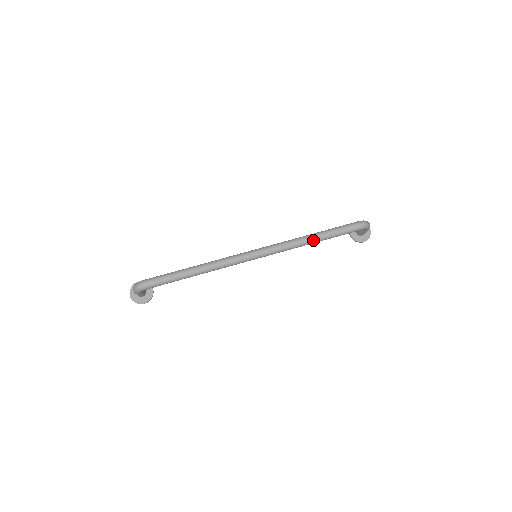
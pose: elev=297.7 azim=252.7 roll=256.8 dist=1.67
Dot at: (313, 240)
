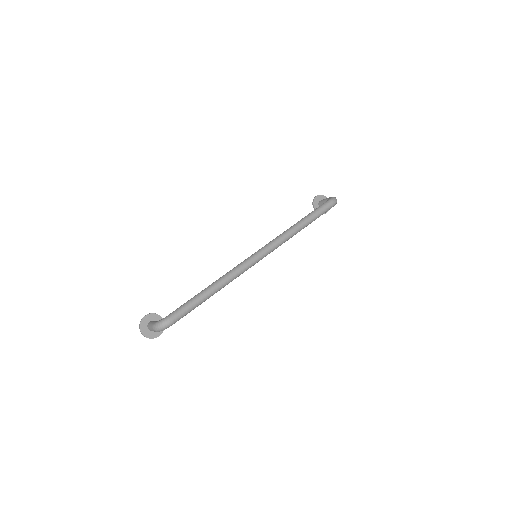
Dot at: (302, 228)
